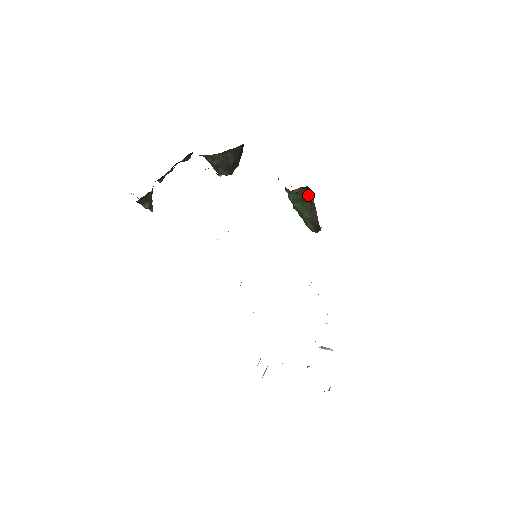
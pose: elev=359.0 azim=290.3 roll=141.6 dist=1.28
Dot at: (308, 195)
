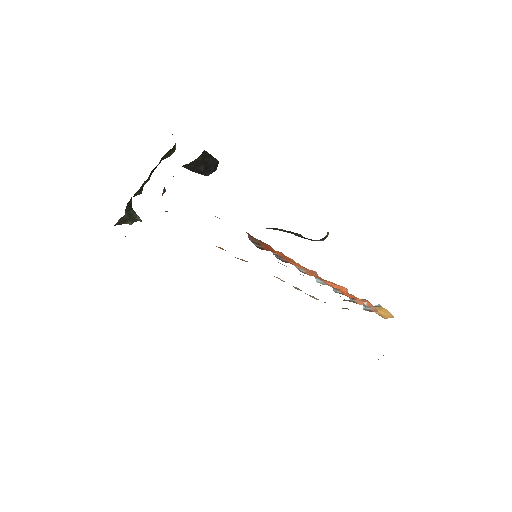
Dot at: occluded
